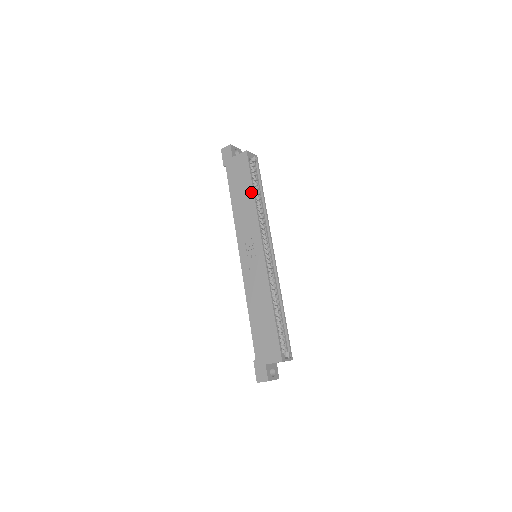
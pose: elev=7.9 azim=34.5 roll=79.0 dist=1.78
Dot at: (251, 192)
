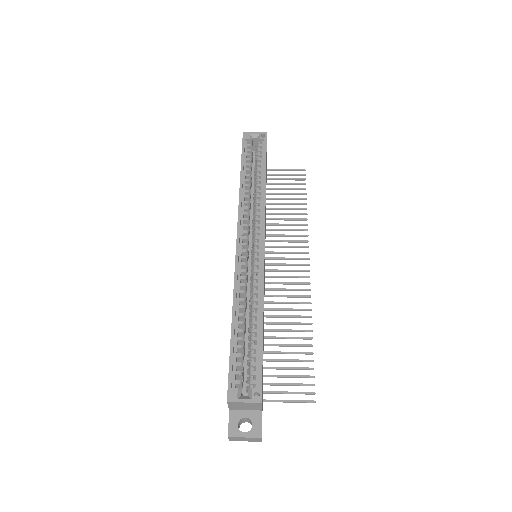
Dot at: (240, 177)
